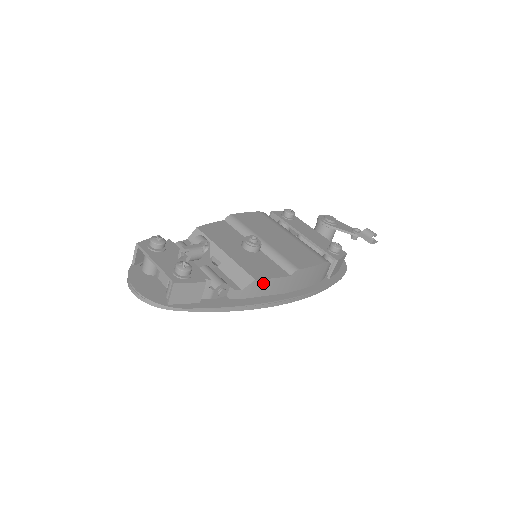
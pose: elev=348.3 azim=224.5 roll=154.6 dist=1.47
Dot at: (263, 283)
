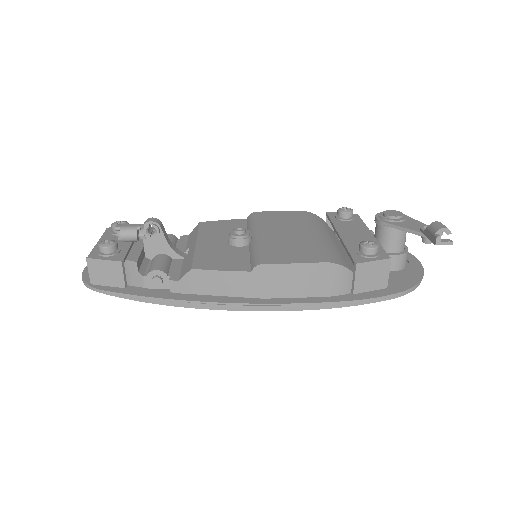
Dot at: (206, 275)
